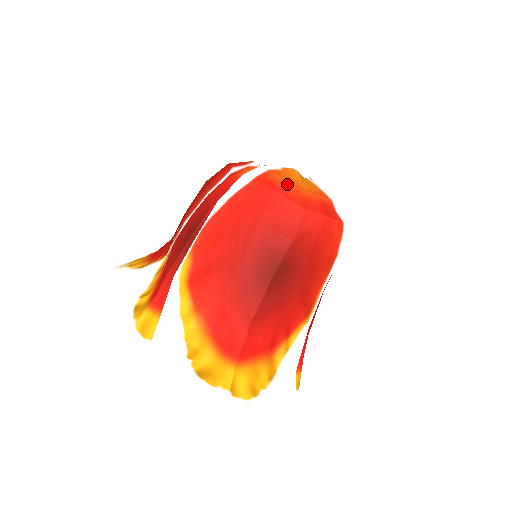
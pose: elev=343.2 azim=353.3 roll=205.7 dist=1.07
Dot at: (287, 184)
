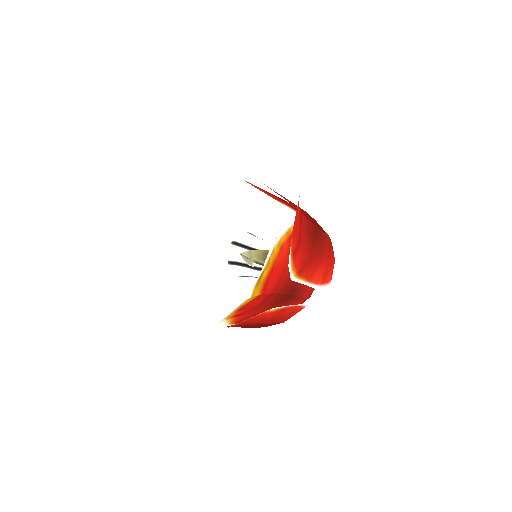
Dot at: occluded
